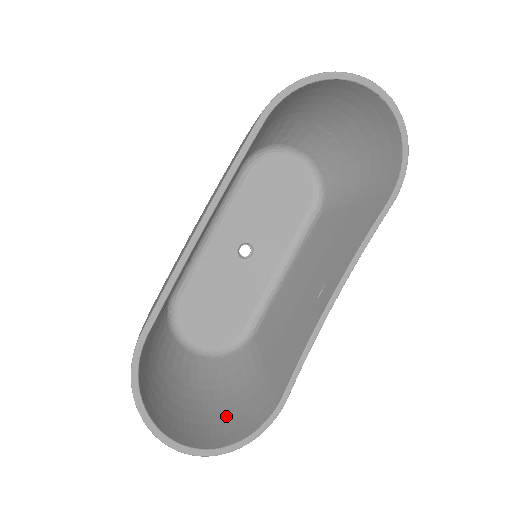
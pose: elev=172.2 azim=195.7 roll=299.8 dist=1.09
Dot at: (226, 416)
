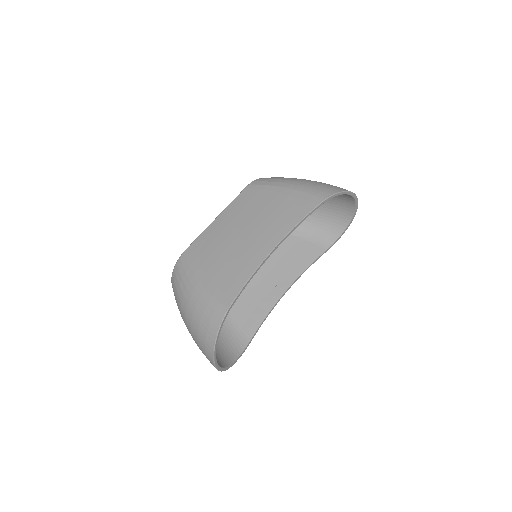
Dot at: (219, 347)
